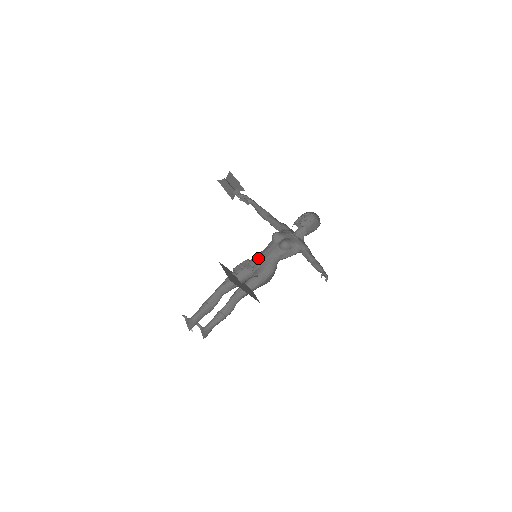
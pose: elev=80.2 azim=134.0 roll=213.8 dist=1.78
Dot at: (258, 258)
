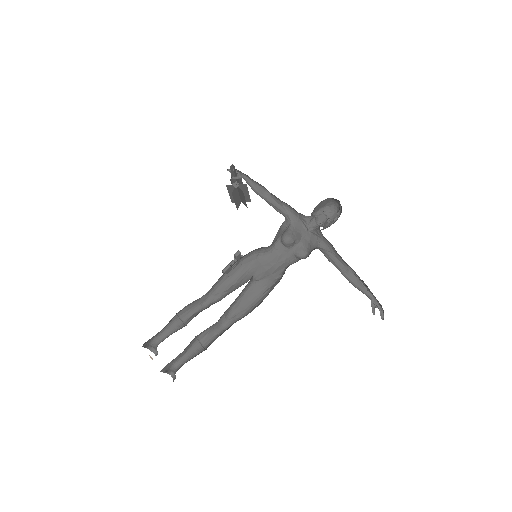
Dot at: (263, 266)
